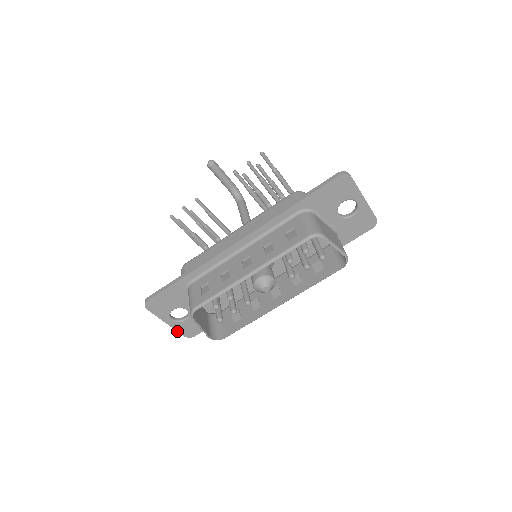
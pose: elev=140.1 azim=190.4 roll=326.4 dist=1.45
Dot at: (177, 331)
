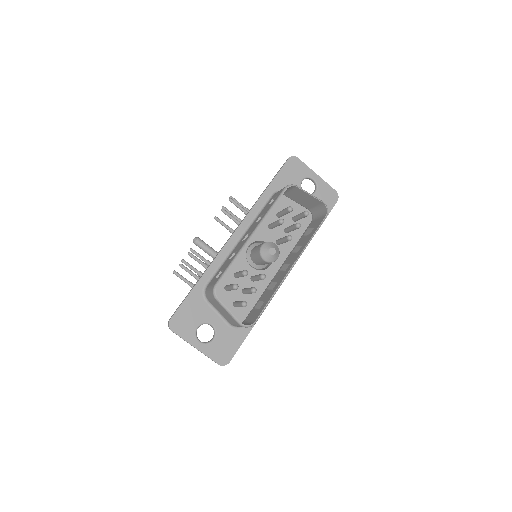
Dot at: occluded
